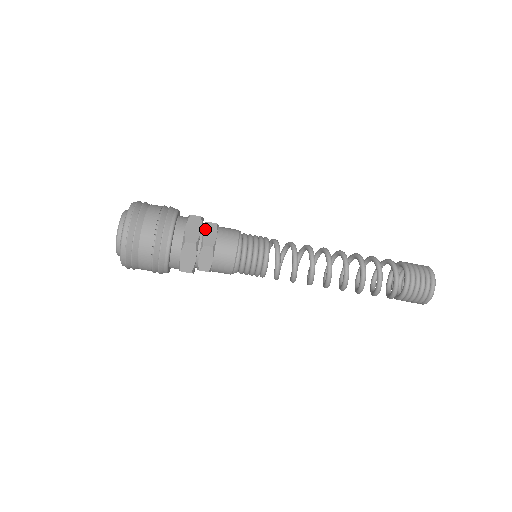
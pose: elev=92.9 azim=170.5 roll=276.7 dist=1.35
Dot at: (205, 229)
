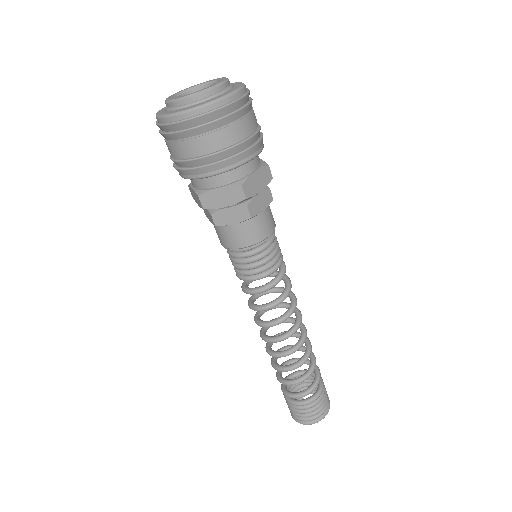
Dot at: (262, 193)
